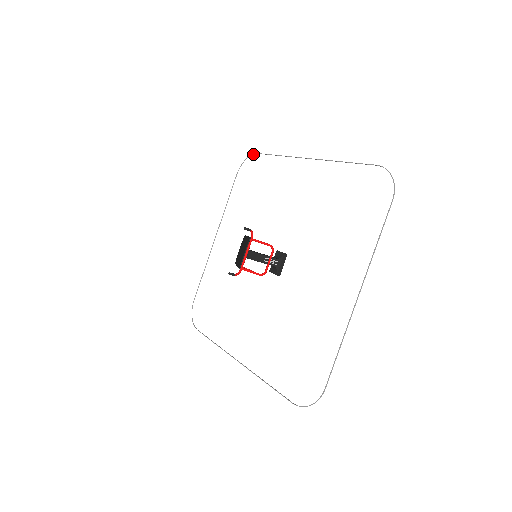
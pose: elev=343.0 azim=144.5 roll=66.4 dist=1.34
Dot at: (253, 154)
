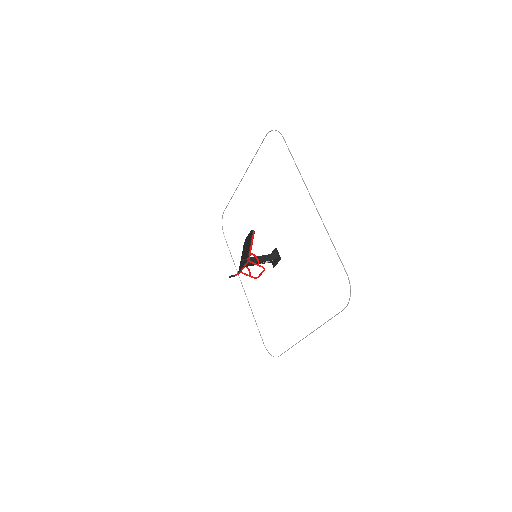
Dot at: (280, 133)
